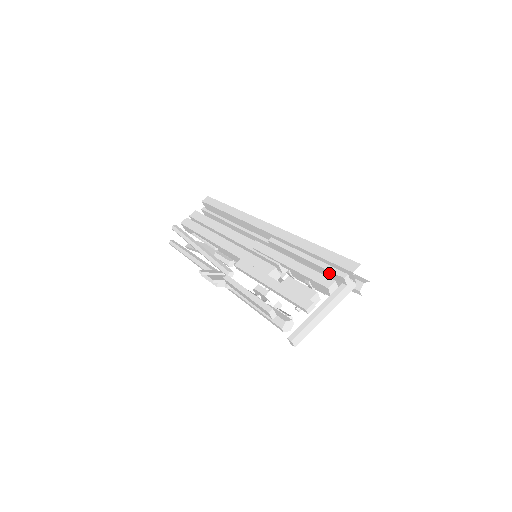
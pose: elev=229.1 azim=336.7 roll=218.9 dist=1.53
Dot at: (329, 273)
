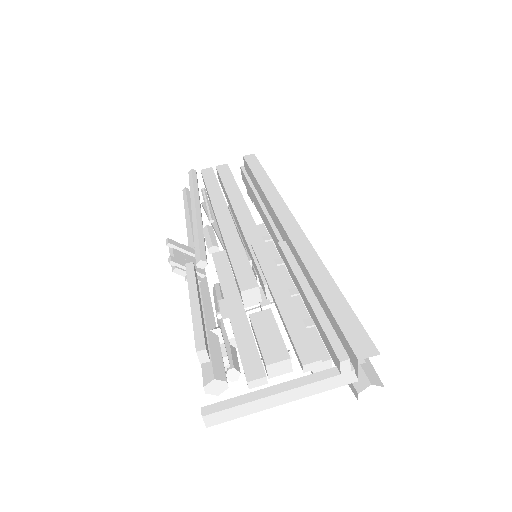
Dot at: (325, 338)
